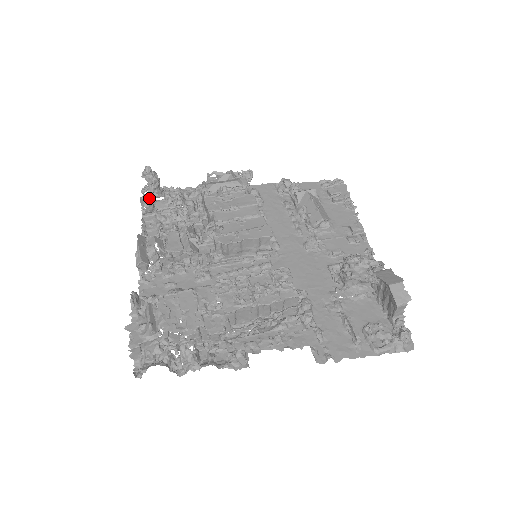
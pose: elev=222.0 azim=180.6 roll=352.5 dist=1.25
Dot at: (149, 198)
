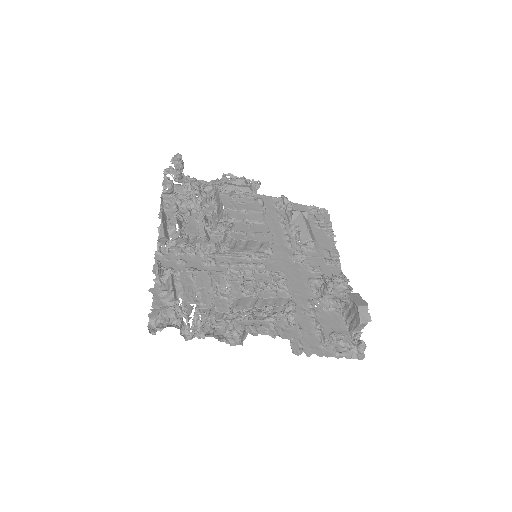
Dot at: occluded
